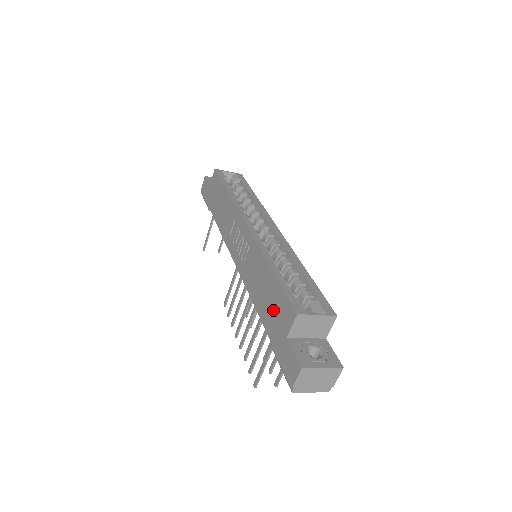
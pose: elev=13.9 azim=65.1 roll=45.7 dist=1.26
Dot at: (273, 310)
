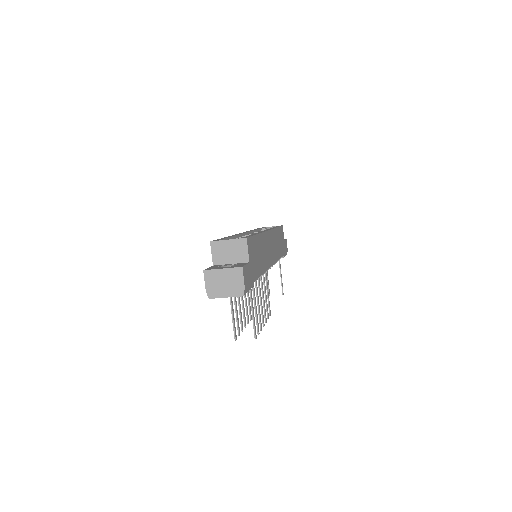
Dot at: occluded
